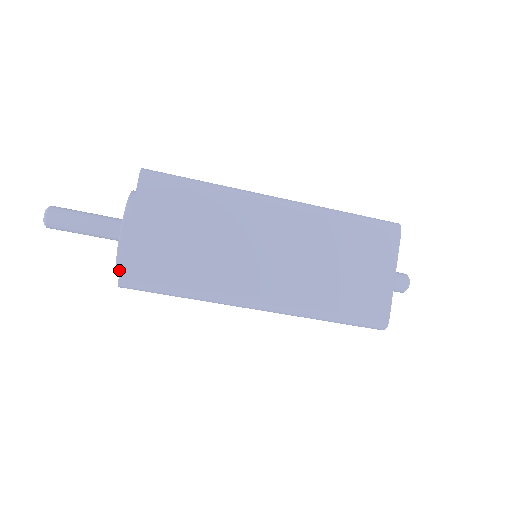
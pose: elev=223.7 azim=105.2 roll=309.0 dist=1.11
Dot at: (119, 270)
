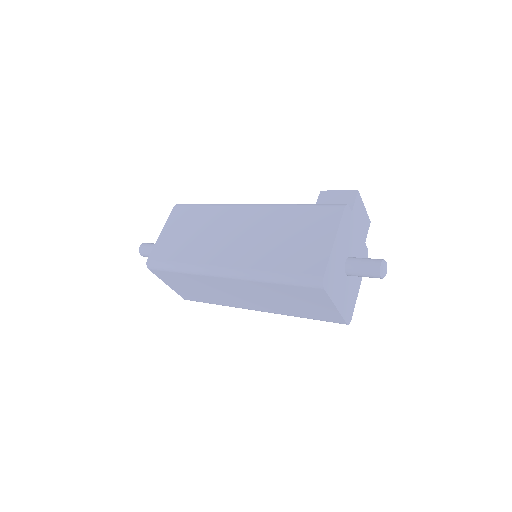
Dot at: occluded
